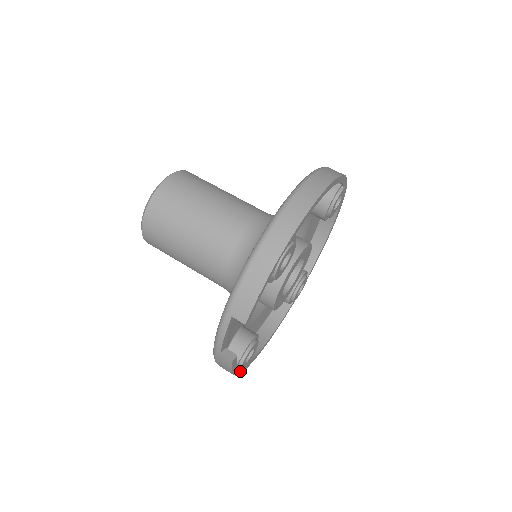
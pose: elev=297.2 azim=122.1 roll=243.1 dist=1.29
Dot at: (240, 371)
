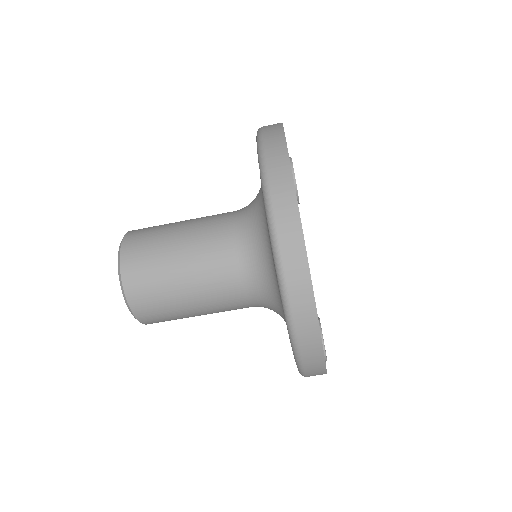
Dot at: occluded
